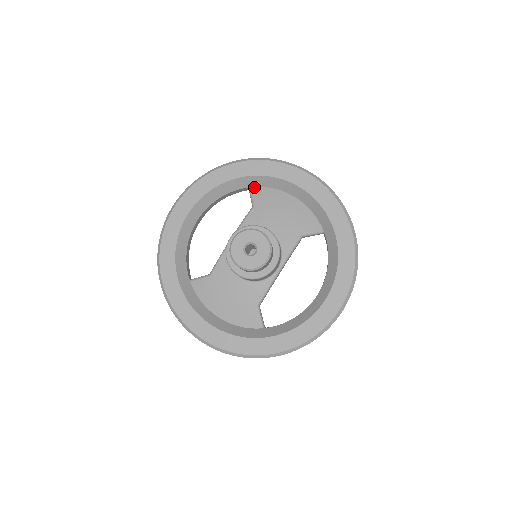
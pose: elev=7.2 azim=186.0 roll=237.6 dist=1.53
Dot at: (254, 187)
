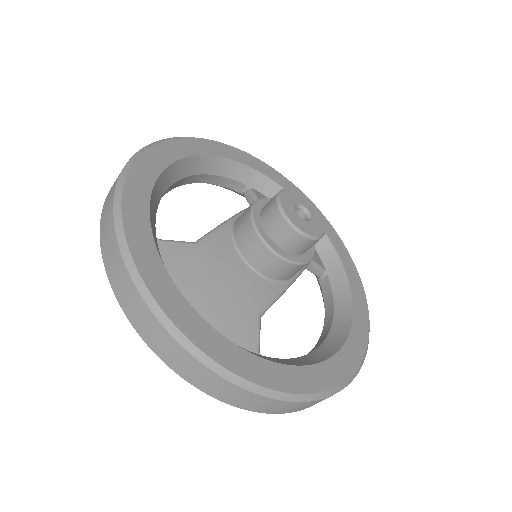
Dot at: (255, 189)
